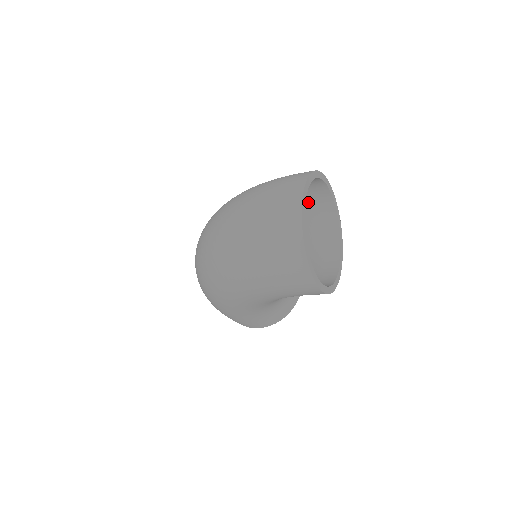
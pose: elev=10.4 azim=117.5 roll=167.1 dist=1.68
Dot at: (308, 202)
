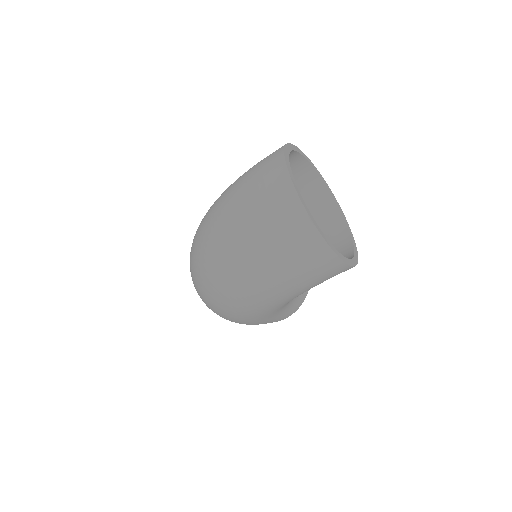
Dot at: occluded
